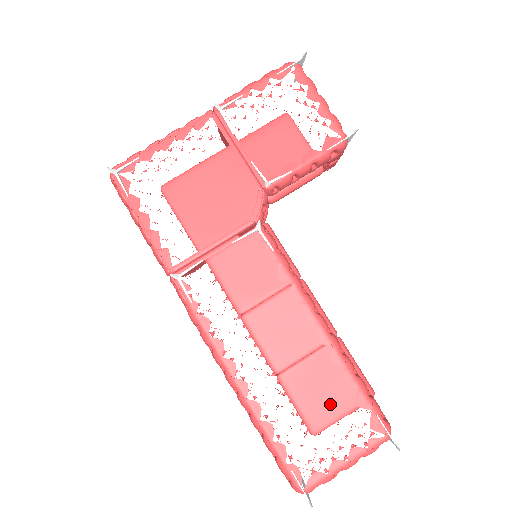
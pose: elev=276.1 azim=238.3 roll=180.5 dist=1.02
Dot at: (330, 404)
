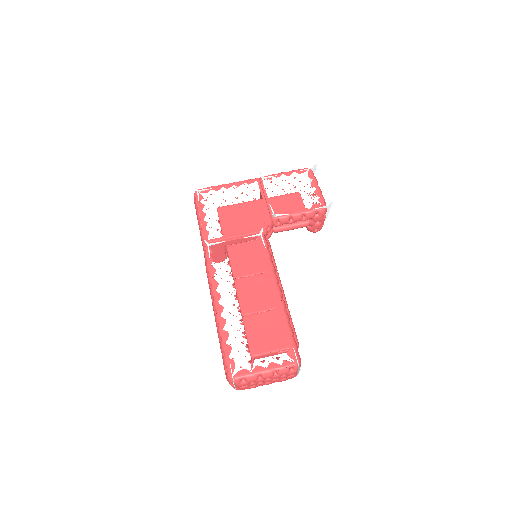
Dot at: (269, 342)
